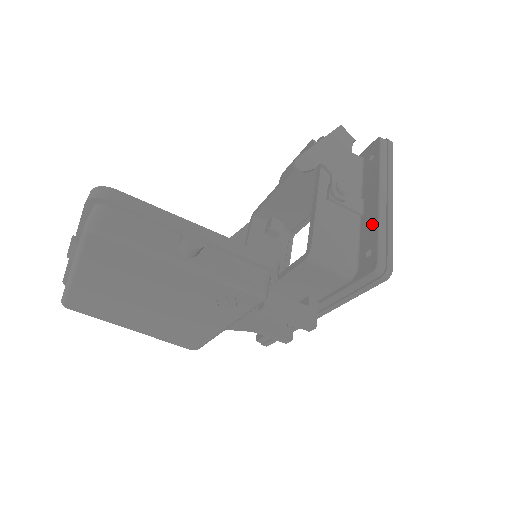
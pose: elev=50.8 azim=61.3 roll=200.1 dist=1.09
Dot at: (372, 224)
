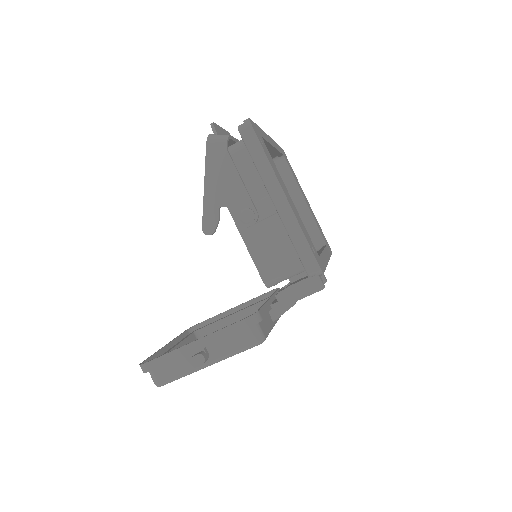
Dot at: (286, 230)
